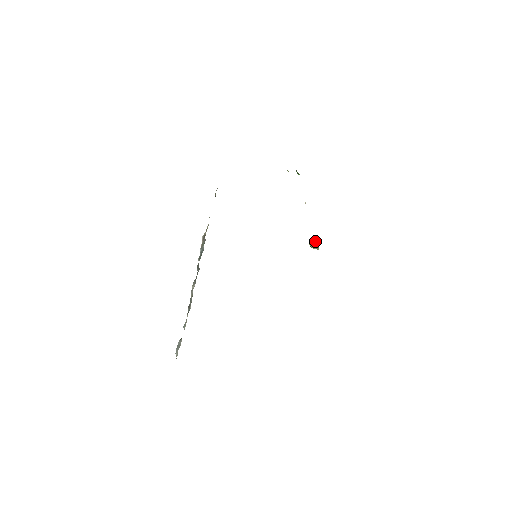
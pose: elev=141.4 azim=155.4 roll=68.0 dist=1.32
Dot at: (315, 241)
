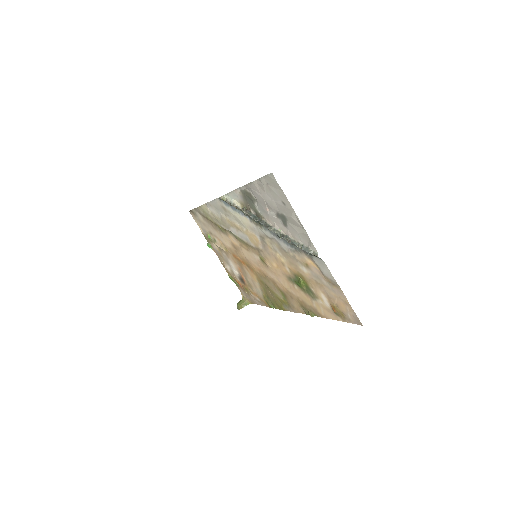
Dot at: (241, 301)
